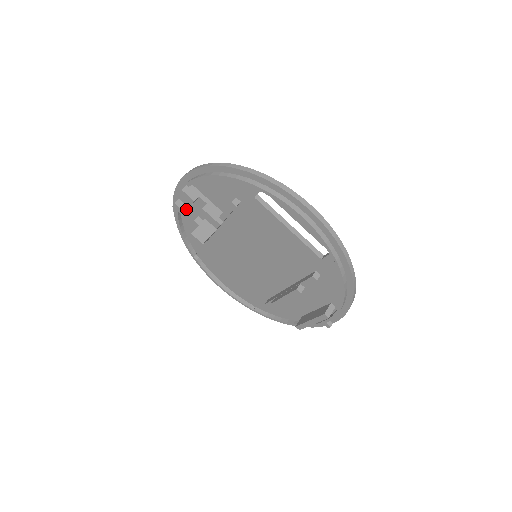
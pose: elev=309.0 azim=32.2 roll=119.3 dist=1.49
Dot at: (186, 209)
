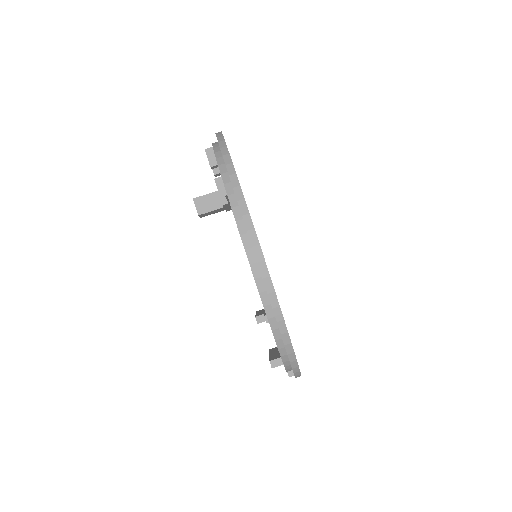
Dot at: (217, 170)
